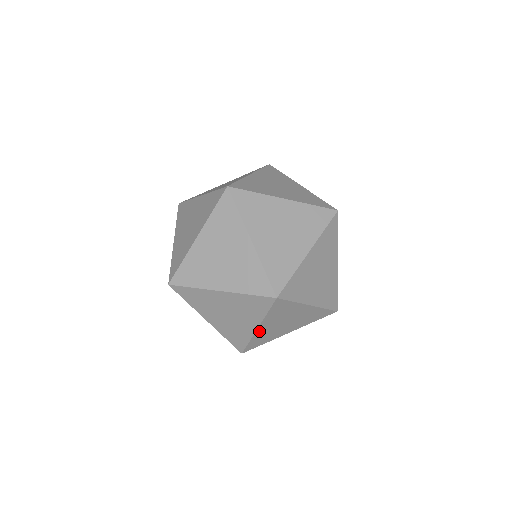
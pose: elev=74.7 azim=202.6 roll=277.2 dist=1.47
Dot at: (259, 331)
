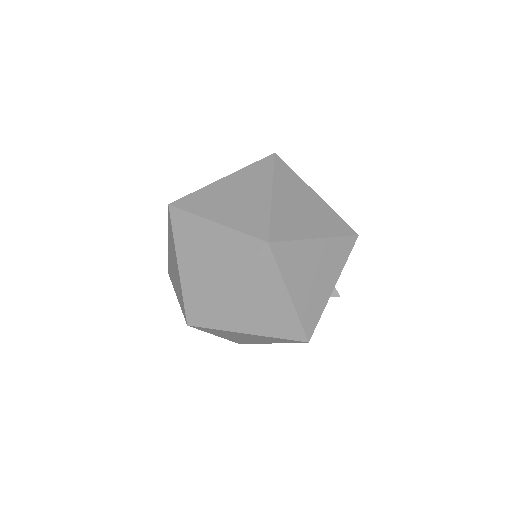
Dot at: (296, 300)
